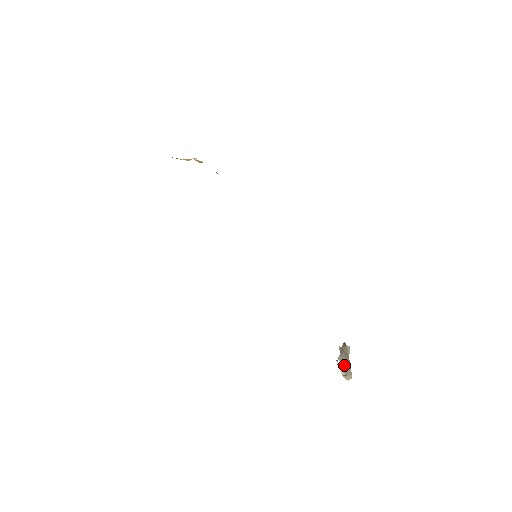
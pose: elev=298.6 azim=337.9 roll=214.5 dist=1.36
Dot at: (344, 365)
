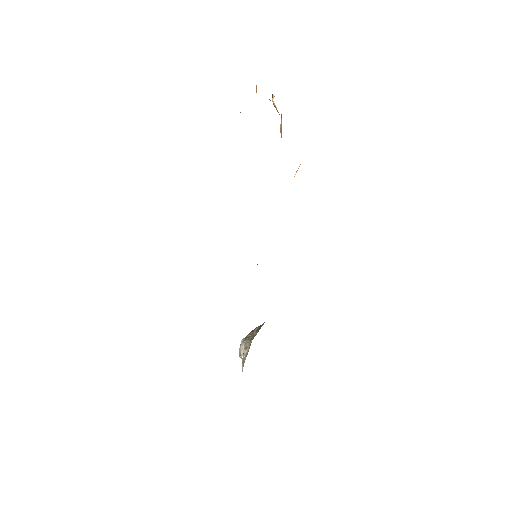
Dot at: occluded
